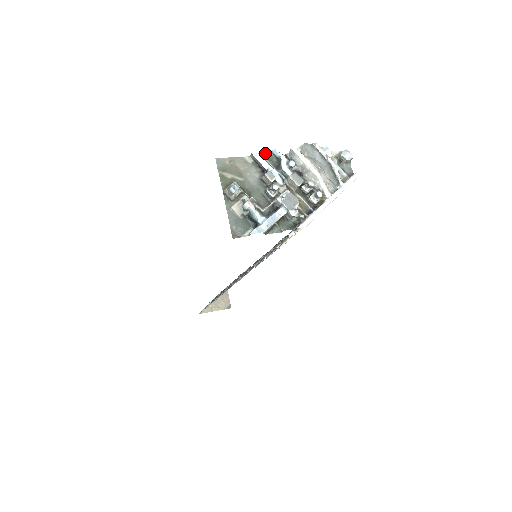
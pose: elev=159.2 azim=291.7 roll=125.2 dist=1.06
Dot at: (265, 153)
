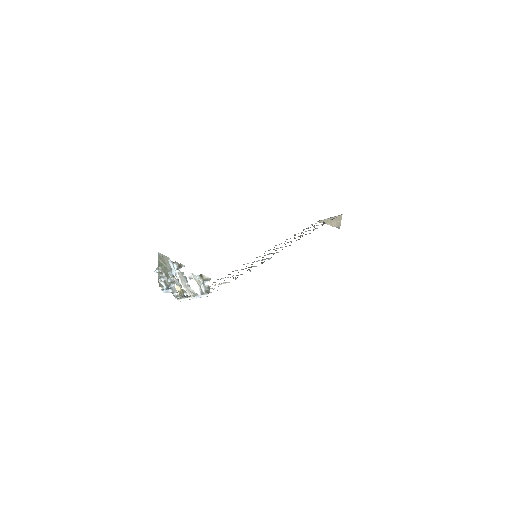
Dot at: (173, 262)
